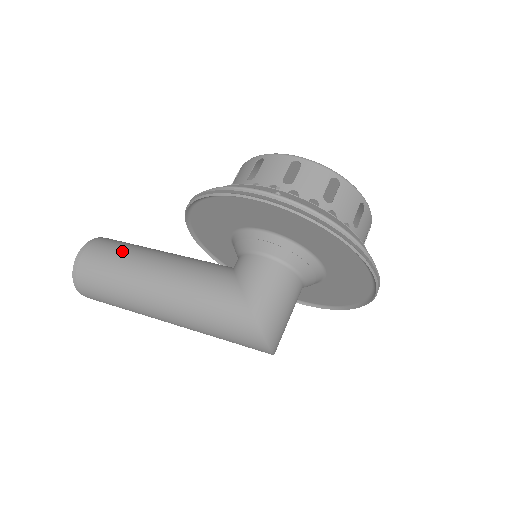
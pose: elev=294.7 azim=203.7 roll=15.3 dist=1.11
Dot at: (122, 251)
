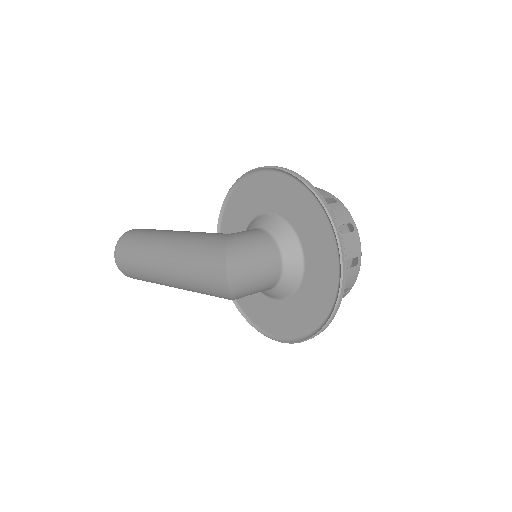
Dot at: occluded
